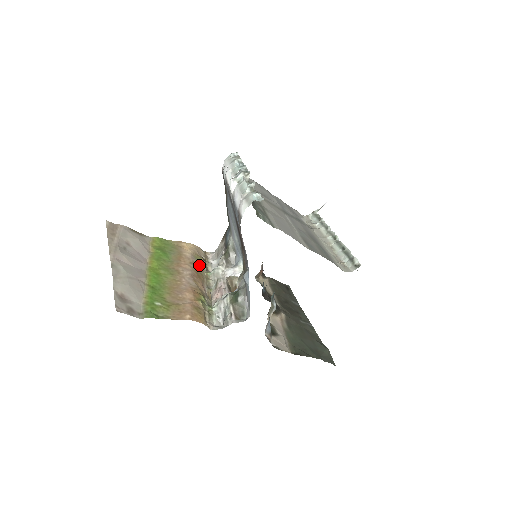
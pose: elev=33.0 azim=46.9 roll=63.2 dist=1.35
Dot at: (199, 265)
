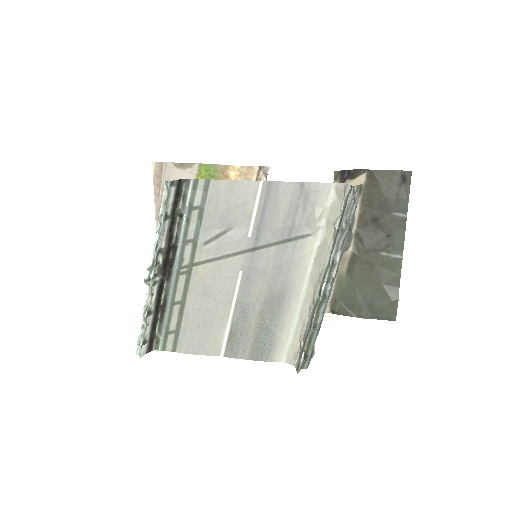
Dot at: occluded
